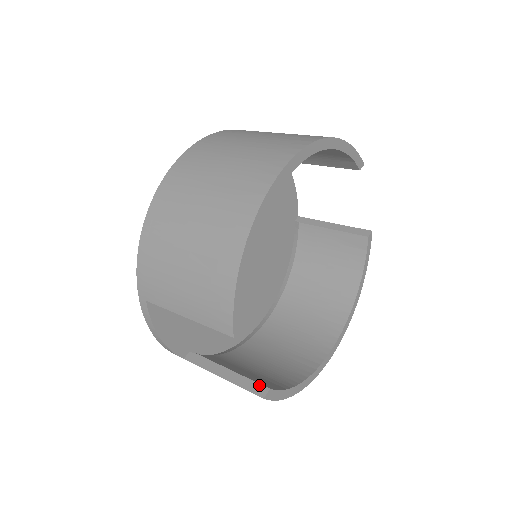
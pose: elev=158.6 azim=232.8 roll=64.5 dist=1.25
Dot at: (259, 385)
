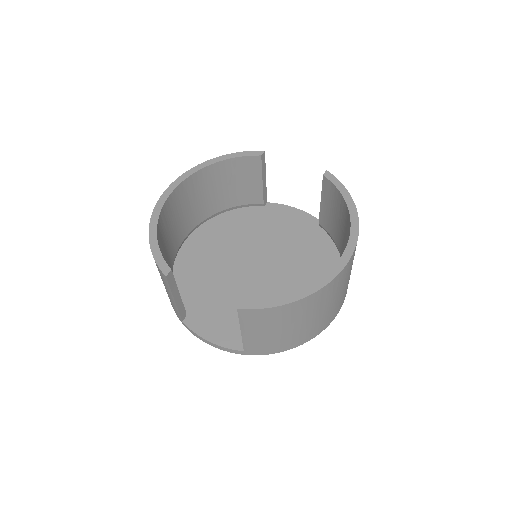
Dot at: occluded
